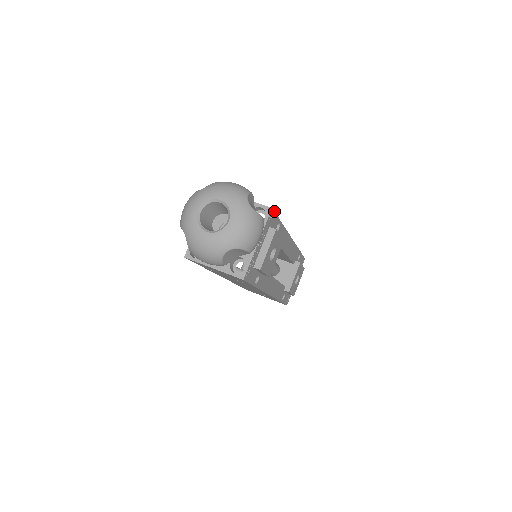
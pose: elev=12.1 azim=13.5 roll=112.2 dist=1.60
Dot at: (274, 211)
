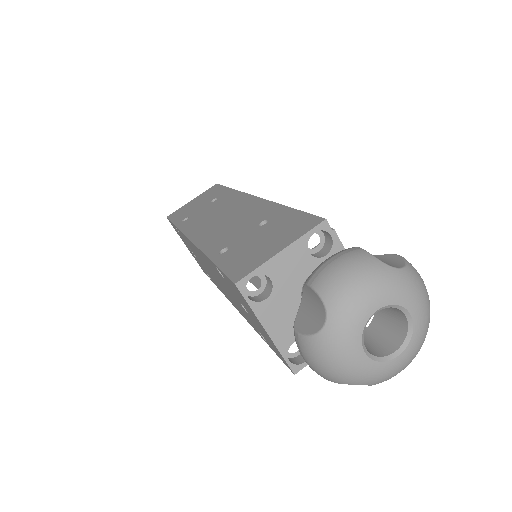
Dot at: (316, 216)
